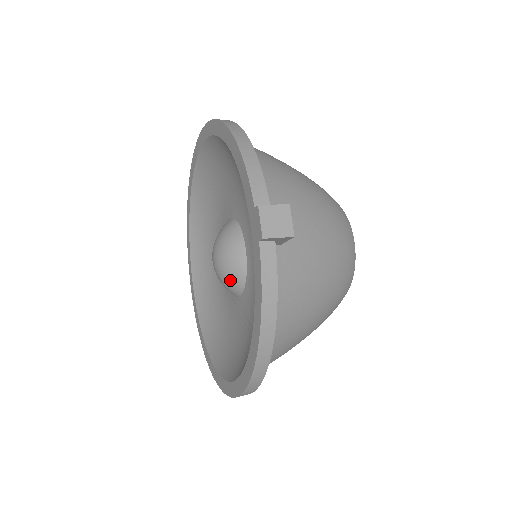
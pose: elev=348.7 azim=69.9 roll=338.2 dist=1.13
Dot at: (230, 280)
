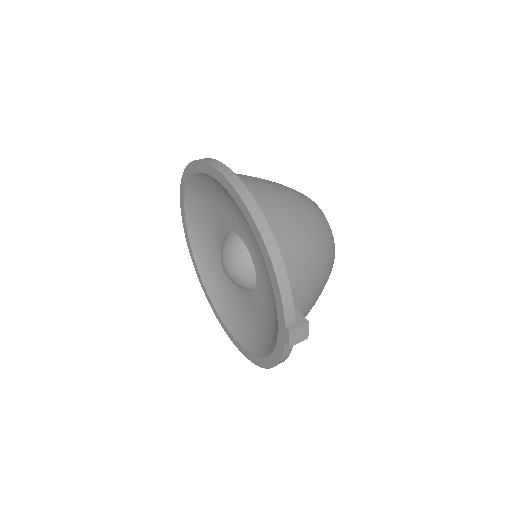
Dot at: (239, 286)
